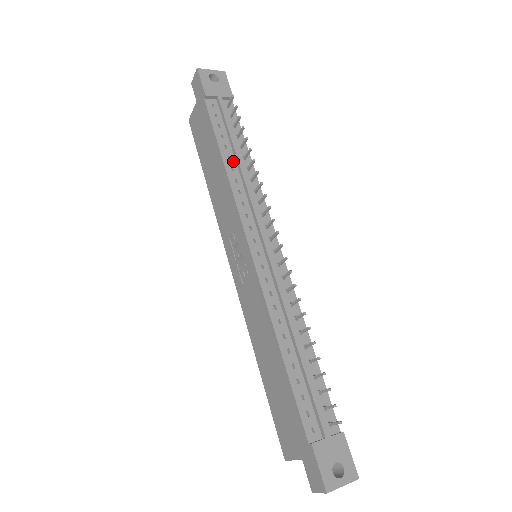
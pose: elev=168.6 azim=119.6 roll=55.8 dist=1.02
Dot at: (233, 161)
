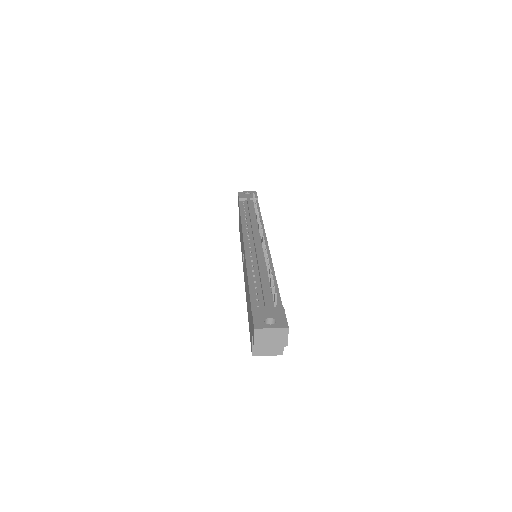
Dot at: (248, 217)
